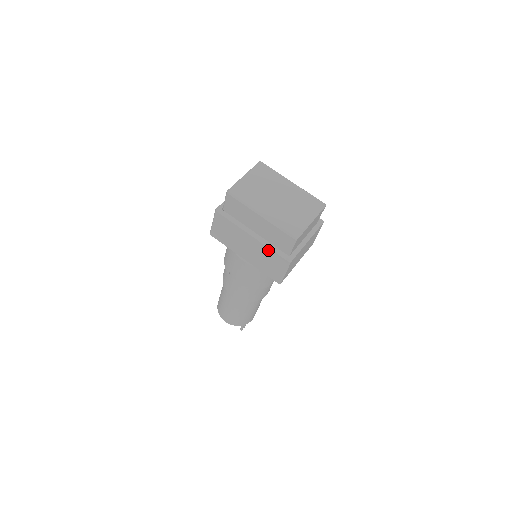
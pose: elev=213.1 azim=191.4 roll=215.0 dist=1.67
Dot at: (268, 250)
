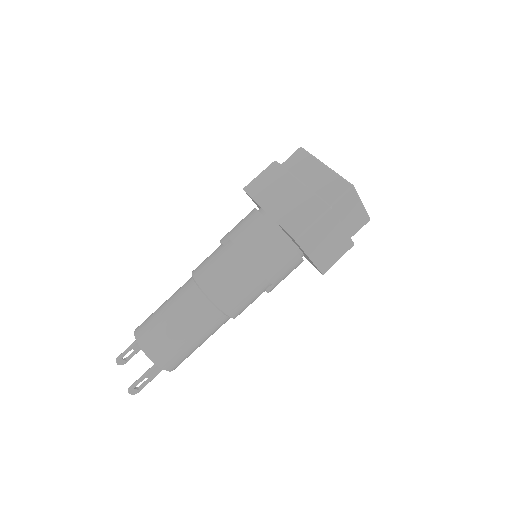
Dot at: (310, 196)
